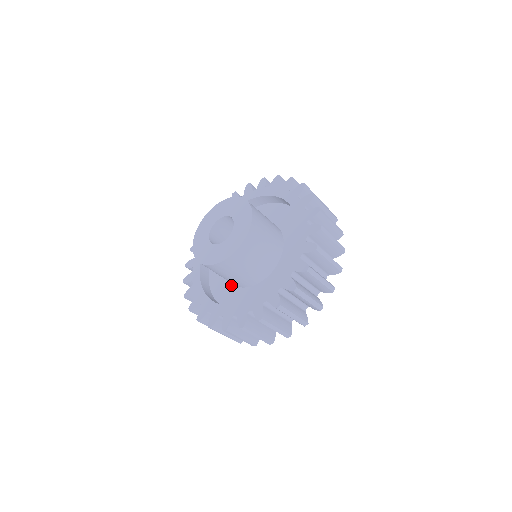
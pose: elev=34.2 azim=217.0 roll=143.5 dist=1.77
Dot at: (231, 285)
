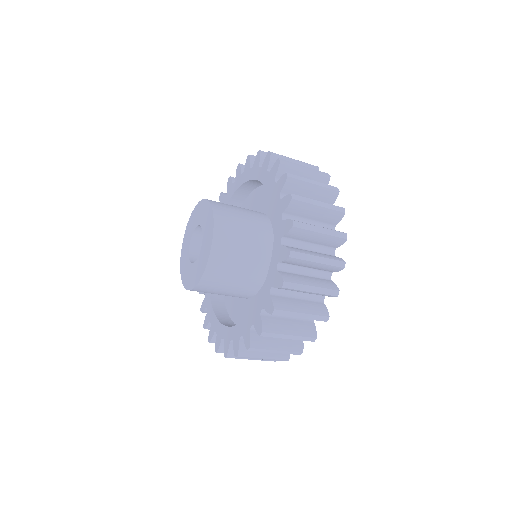
Dot at: occluded
